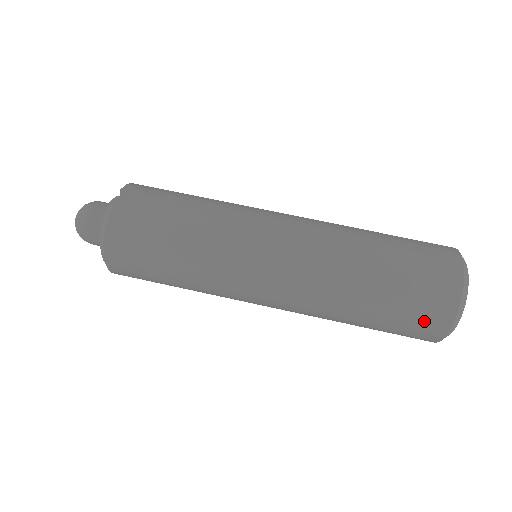
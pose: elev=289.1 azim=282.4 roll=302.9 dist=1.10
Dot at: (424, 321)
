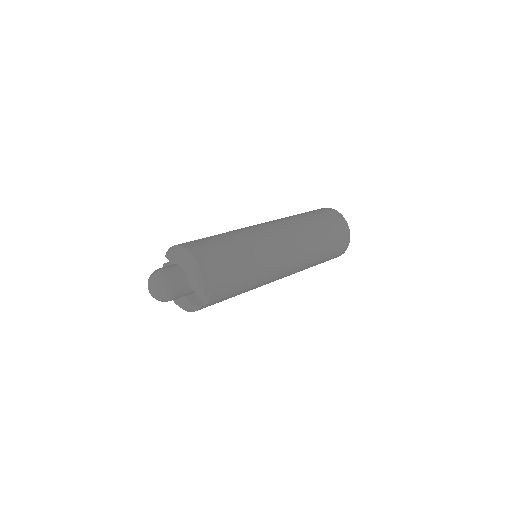
Dot at: (330, 214)
